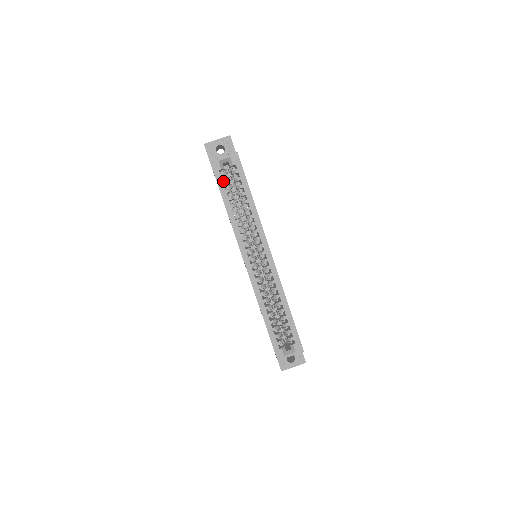
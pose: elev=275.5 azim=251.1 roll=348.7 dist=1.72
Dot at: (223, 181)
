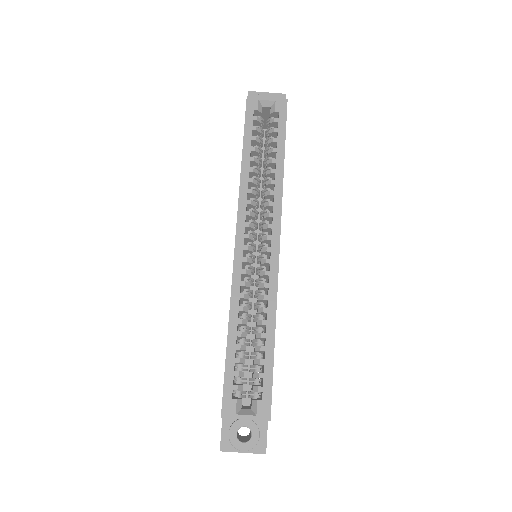
Dot at: occluded
